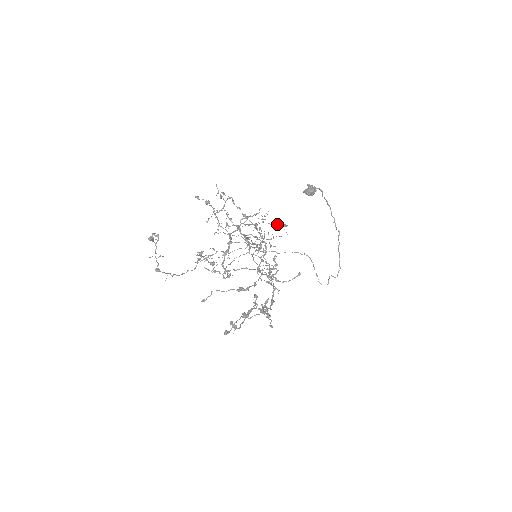
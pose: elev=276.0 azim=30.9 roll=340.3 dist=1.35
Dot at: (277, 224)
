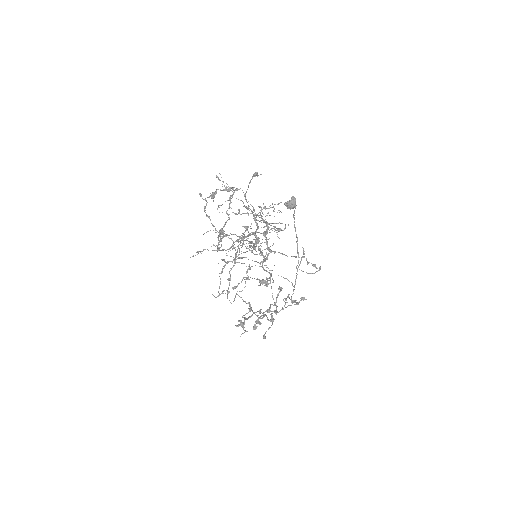
Dot at: (275, 226)
